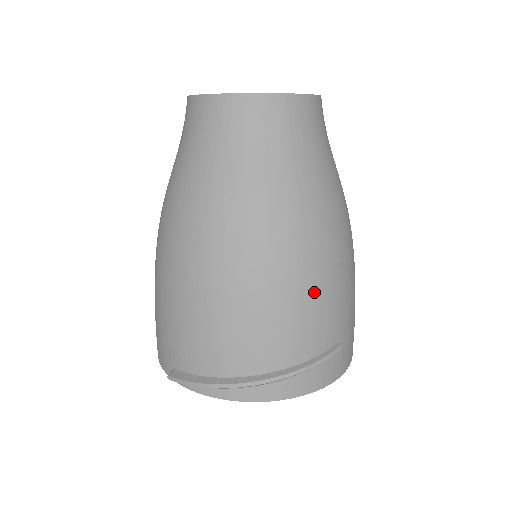
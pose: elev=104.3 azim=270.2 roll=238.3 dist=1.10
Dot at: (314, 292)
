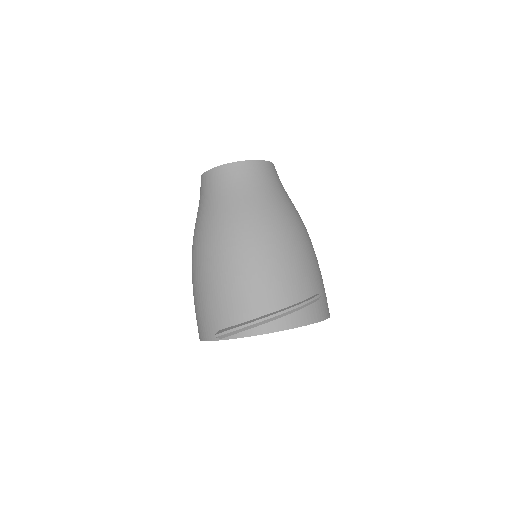
Dot at: (295, 258)
